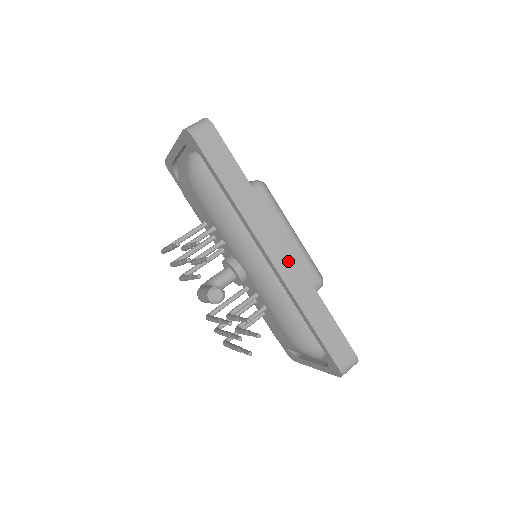
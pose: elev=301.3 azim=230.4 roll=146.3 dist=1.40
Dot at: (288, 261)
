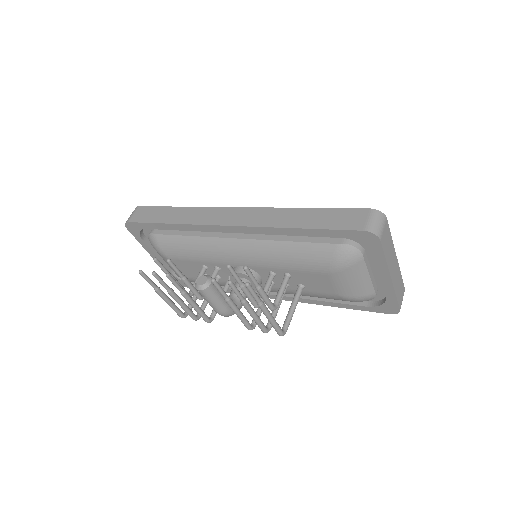
Dot at: (244, 214)
